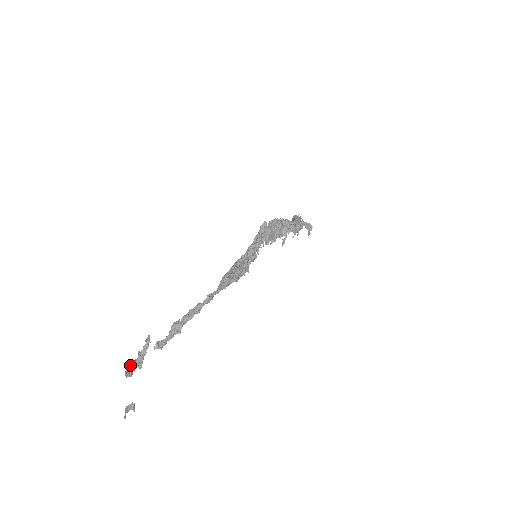
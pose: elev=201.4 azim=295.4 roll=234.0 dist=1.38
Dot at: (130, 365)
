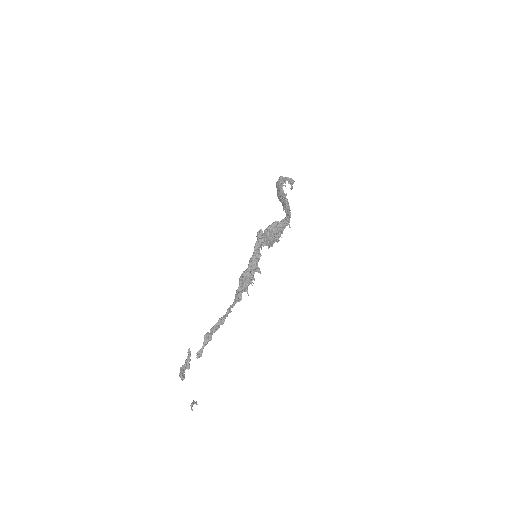
Dot at: (182, 372)
